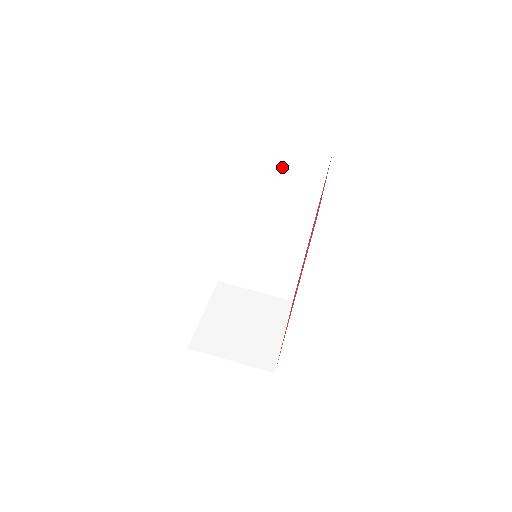
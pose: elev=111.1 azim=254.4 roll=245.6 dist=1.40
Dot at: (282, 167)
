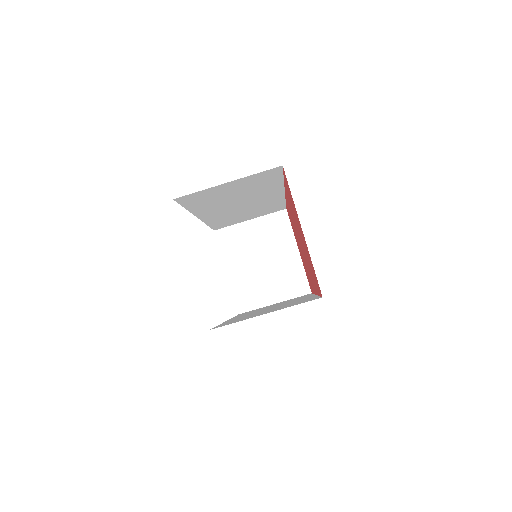
Dot at: (234, 188)
